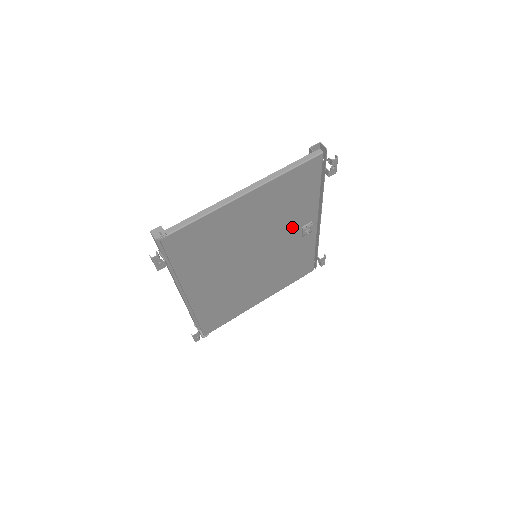
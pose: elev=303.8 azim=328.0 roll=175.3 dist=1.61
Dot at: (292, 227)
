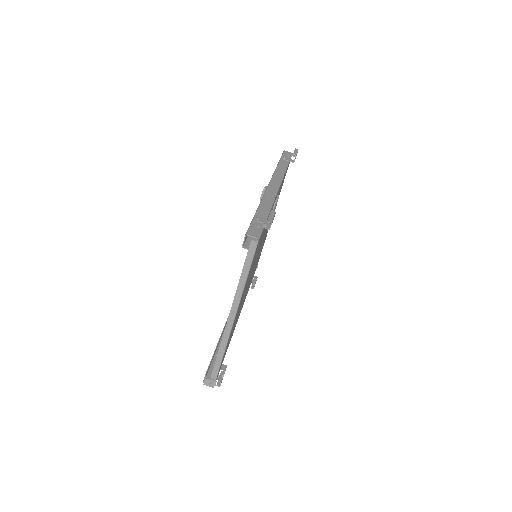
Dot at: occluded
